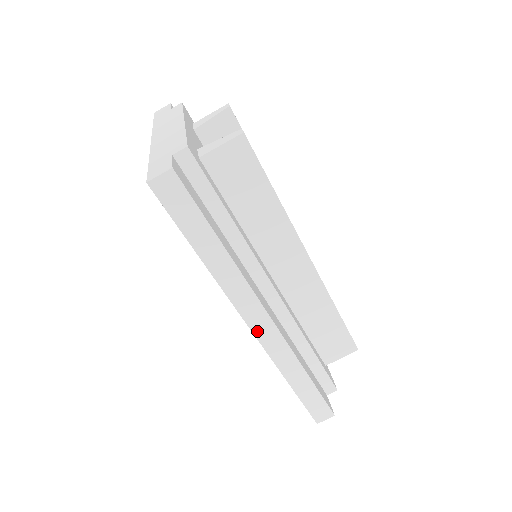
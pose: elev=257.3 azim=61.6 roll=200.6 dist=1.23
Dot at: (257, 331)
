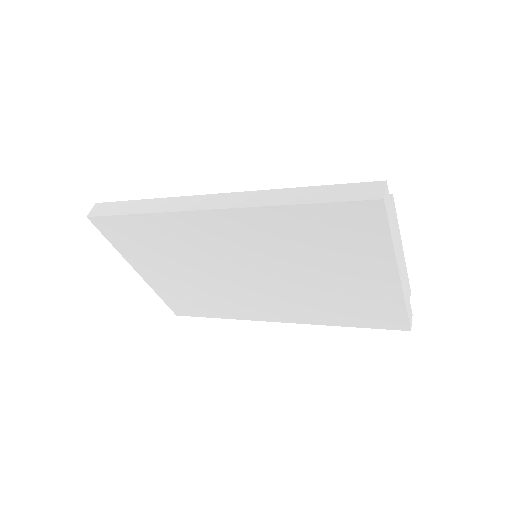
Dot at: (217, 206)
